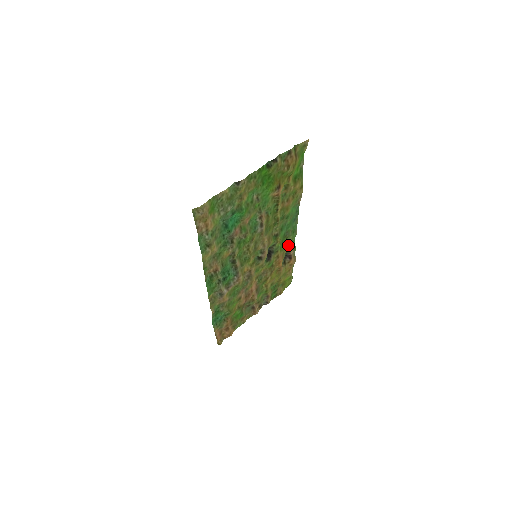
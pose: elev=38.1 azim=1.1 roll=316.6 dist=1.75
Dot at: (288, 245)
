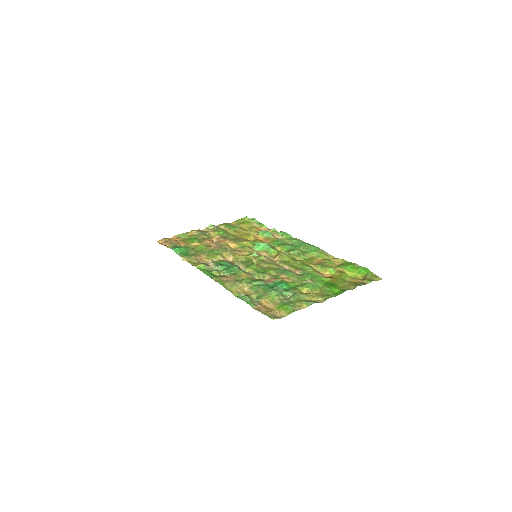
Dot at: (279, 239)
